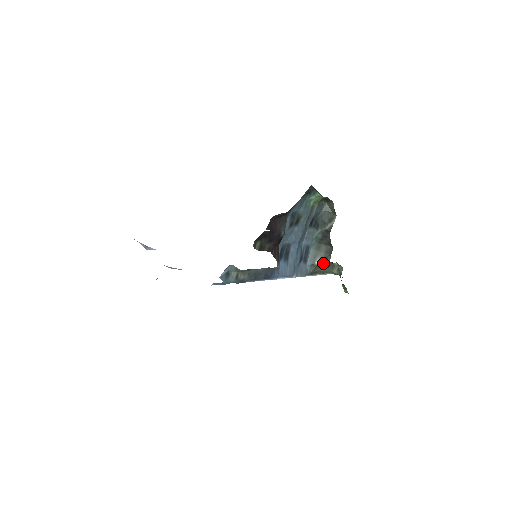
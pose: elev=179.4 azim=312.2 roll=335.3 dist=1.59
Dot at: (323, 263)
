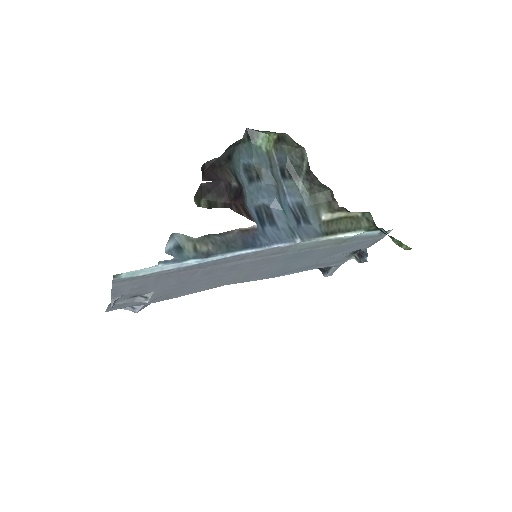
Dot at: (335, 216)
